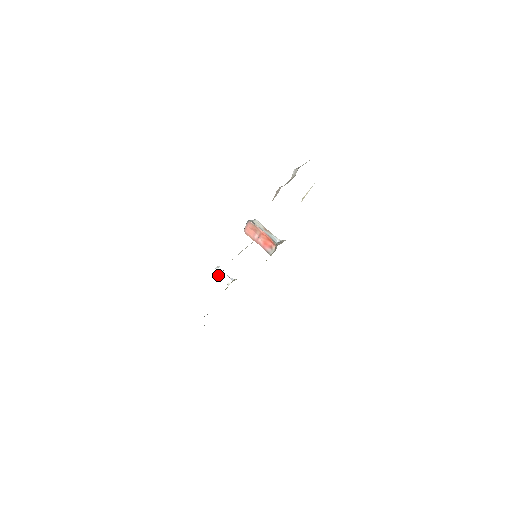
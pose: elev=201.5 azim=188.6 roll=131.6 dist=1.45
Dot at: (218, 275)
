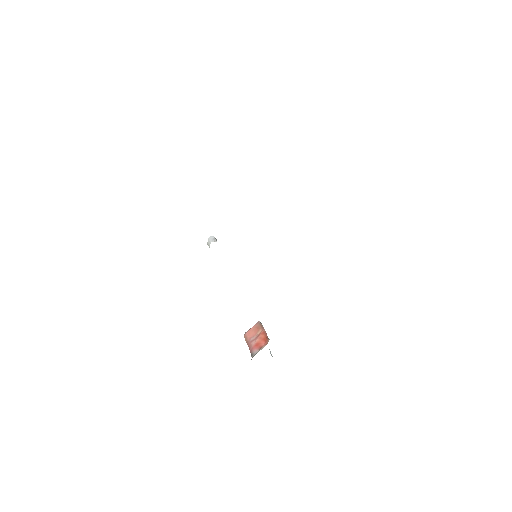
Dot at: (209, 239)
